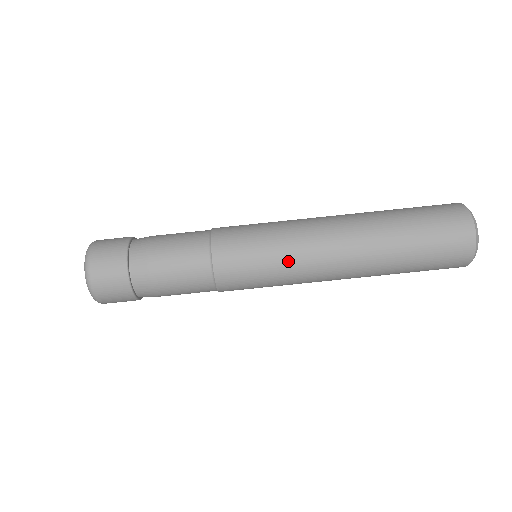
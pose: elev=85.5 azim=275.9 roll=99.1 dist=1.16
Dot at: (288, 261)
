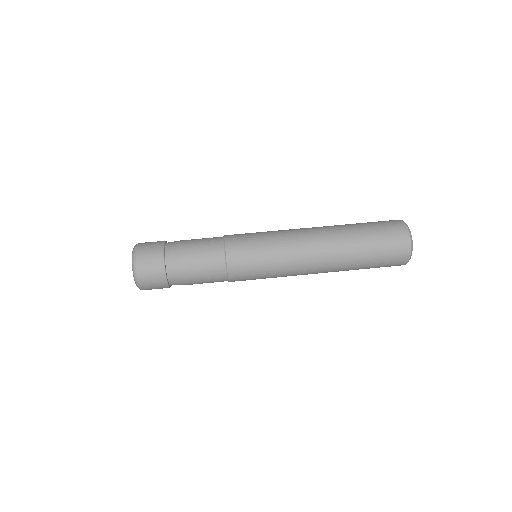
Dot at: (278, 237)
